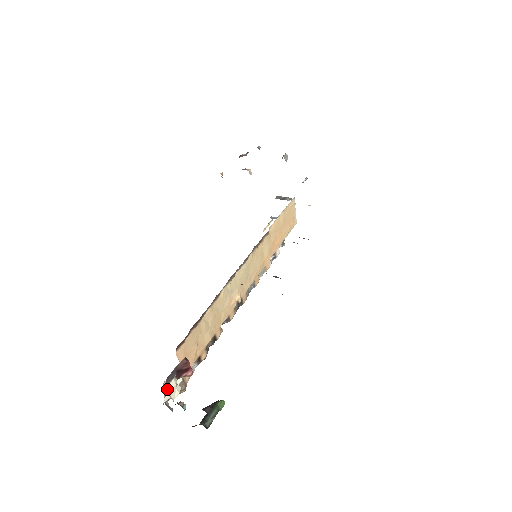
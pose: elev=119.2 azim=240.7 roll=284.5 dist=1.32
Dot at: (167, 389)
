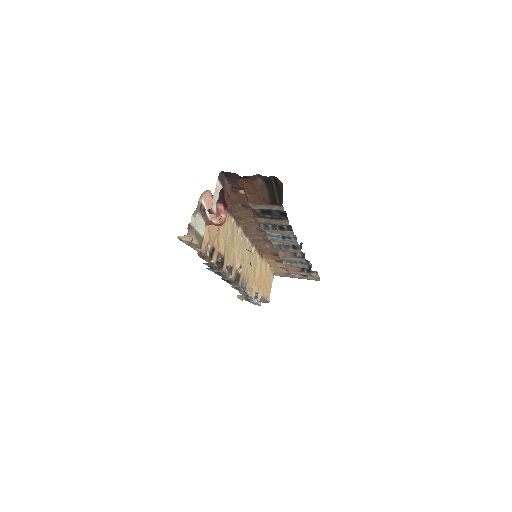
Dot at: (197, 213)
